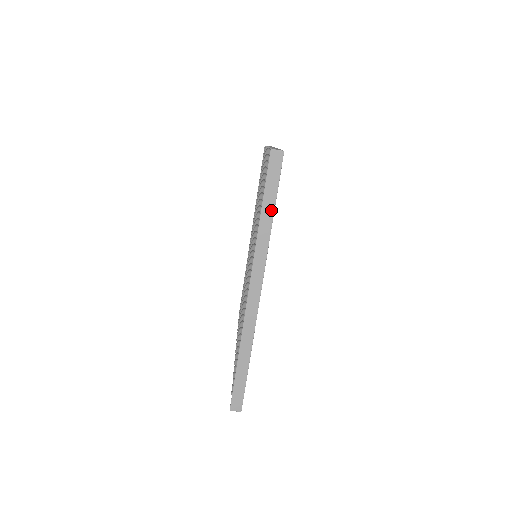
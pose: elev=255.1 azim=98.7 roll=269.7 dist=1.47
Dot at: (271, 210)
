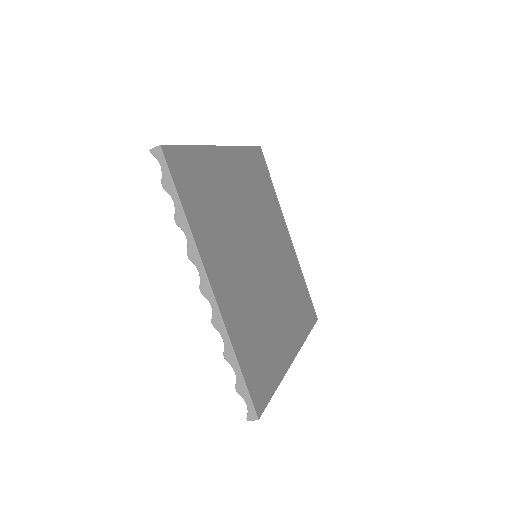
Dot at: (273, 392)
